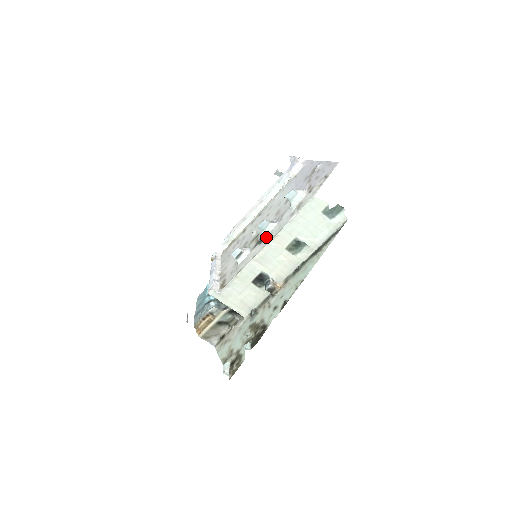
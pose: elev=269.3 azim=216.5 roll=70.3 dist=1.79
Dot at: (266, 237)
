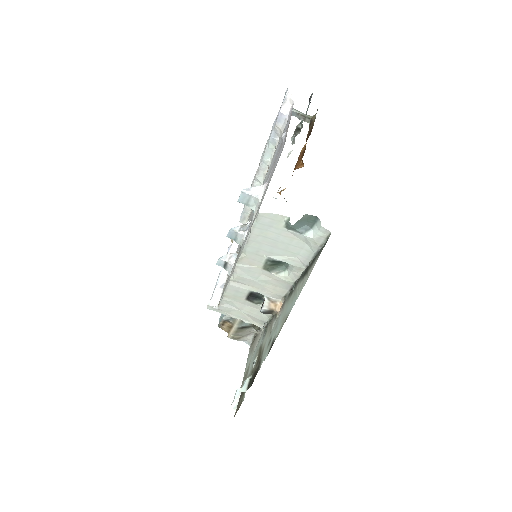
Dot at: occluded
